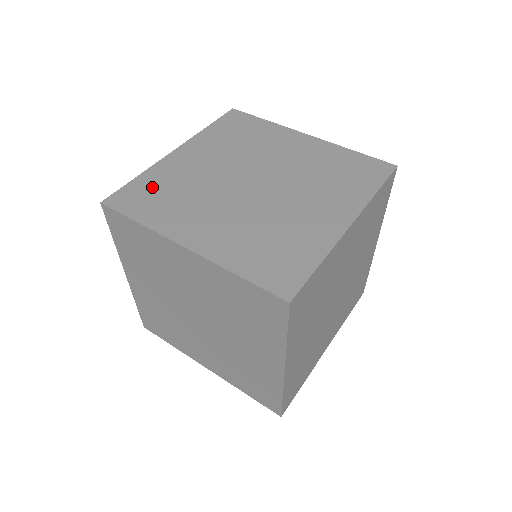
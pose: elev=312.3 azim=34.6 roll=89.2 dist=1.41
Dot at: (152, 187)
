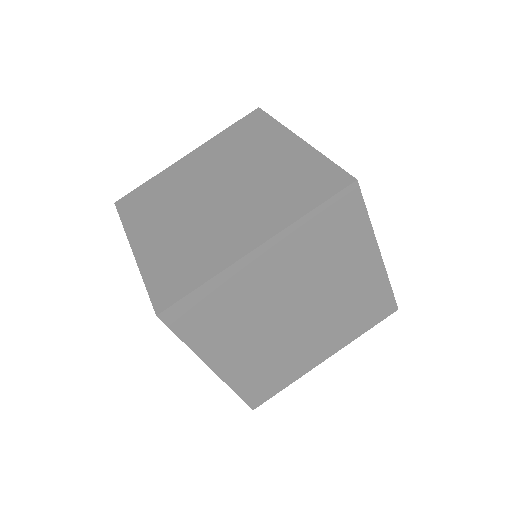
Dot at: (213, 303)
